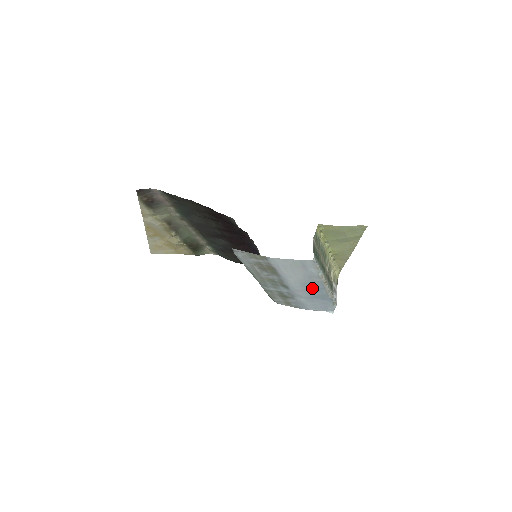
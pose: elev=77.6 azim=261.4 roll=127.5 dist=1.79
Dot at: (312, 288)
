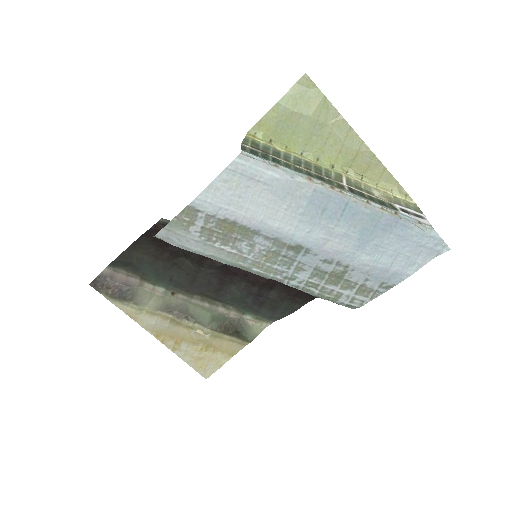
Dot at: (332, 217)
